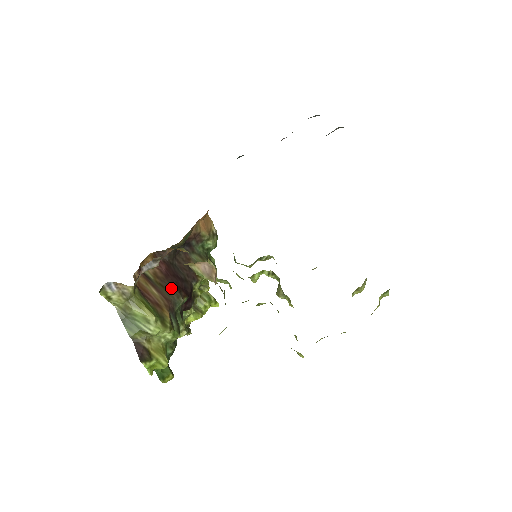
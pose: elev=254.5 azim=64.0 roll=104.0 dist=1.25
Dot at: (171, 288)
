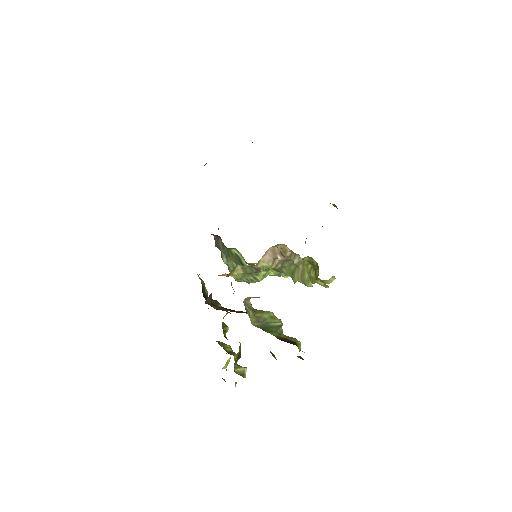
Dot at: (240, 312)
